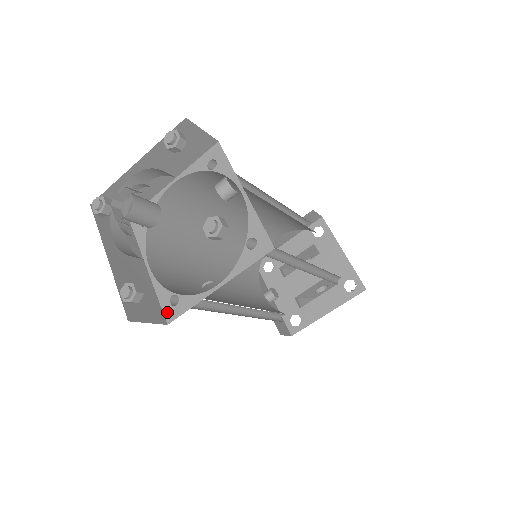
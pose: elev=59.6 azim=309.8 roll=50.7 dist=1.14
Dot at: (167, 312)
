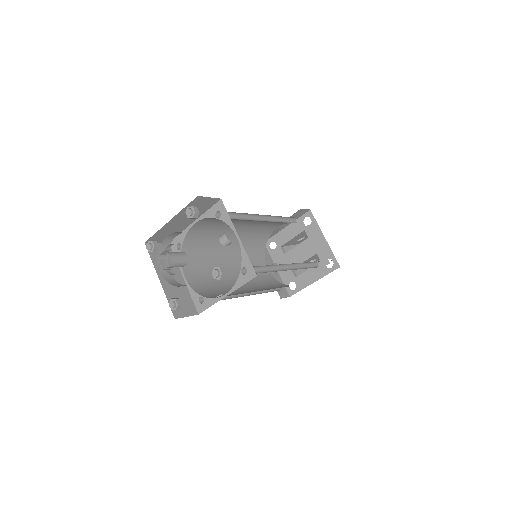
Dot at: (198, 307)
